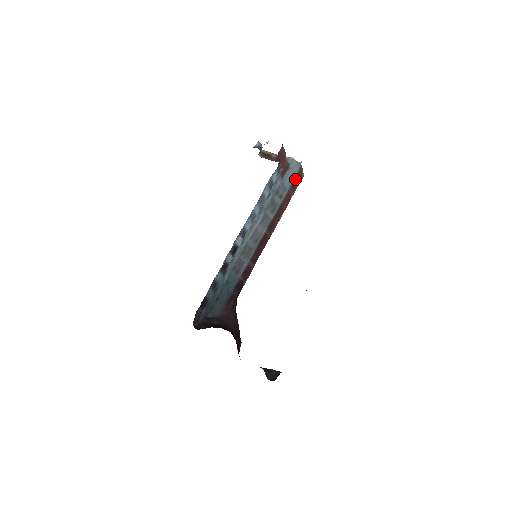
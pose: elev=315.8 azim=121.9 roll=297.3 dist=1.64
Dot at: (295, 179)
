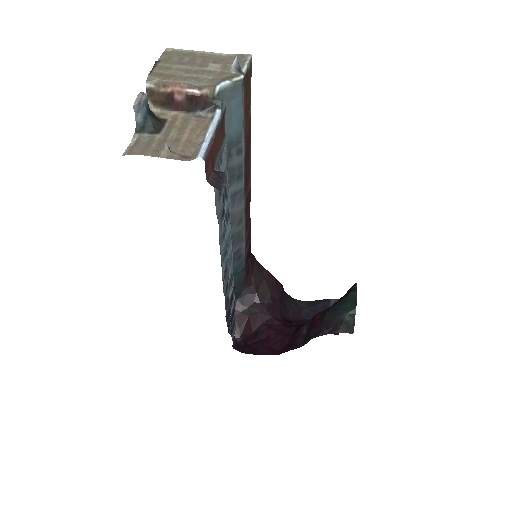
Dot at: (244, 102)
